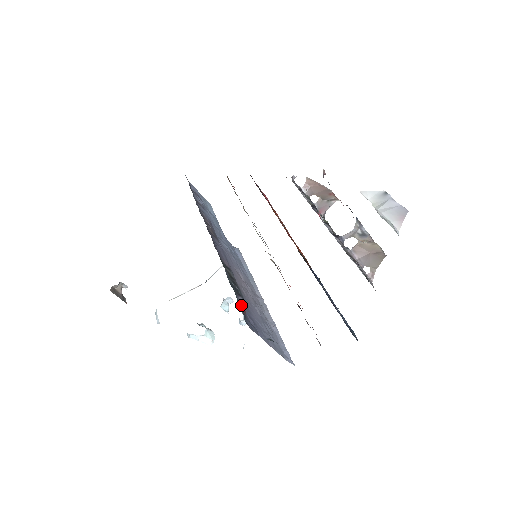
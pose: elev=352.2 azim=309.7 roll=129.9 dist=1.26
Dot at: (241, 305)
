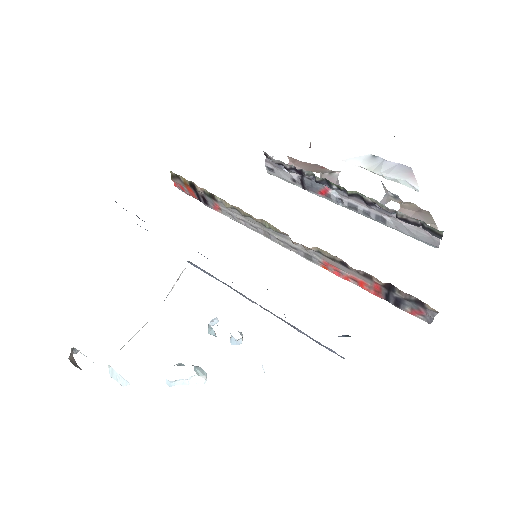
Dot at: occluded
